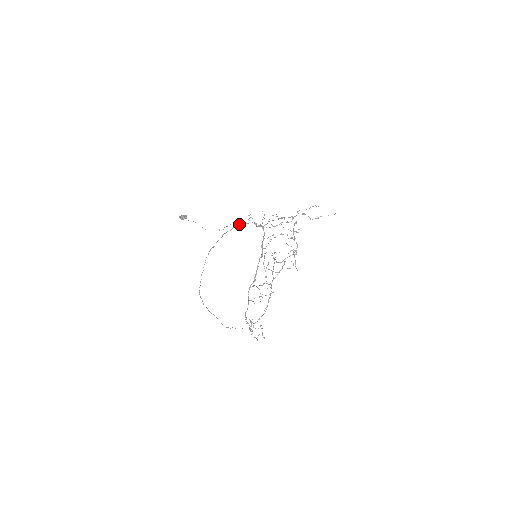
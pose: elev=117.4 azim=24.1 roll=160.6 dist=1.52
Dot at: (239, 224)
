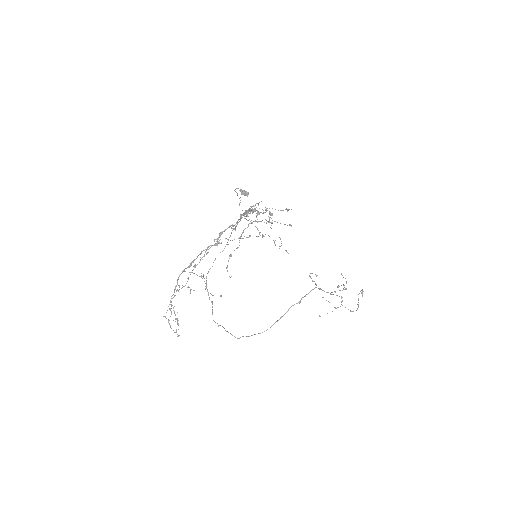
Dot at: occluded
